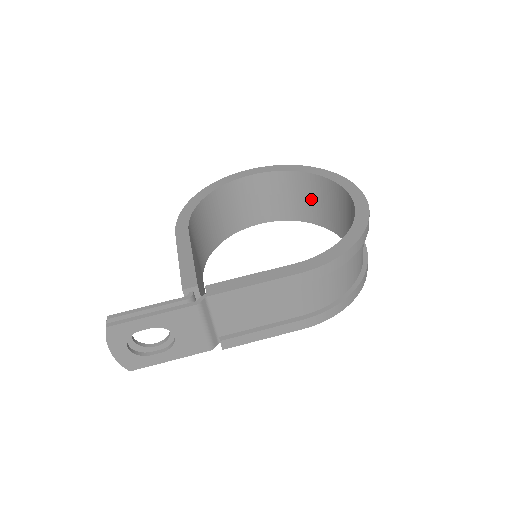
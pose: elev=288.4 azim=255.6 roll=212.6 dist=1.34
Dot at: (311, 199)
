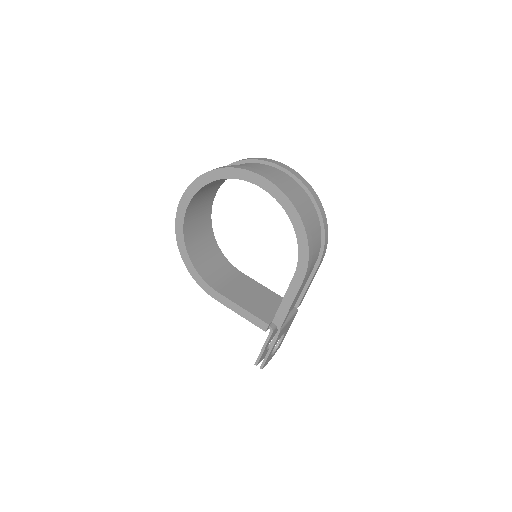
Dot at: occluded
